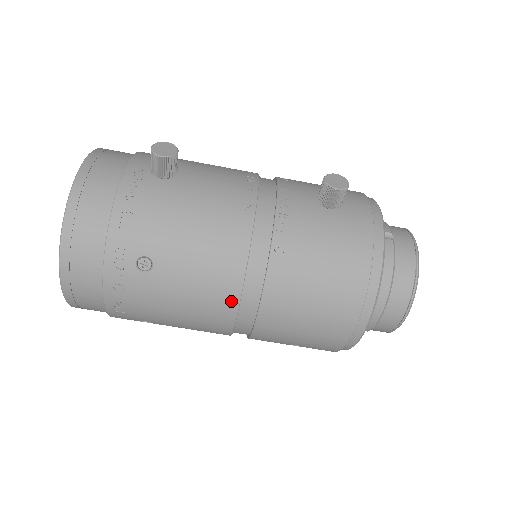
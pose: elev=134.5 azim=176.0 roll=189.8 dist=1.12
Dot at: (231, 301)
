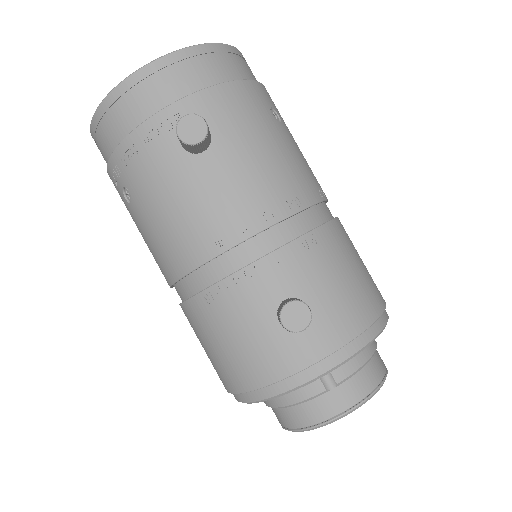
Dot at: (166, 279)
